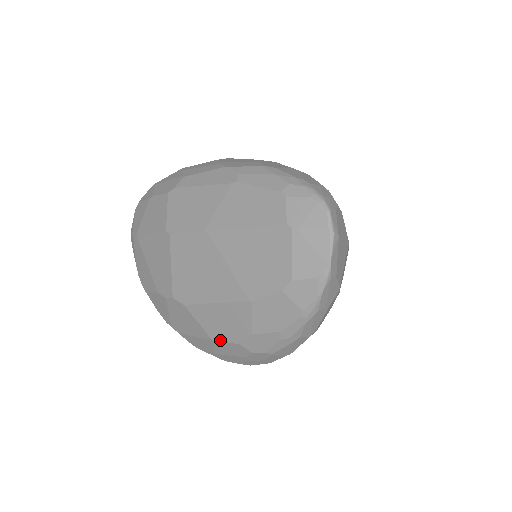
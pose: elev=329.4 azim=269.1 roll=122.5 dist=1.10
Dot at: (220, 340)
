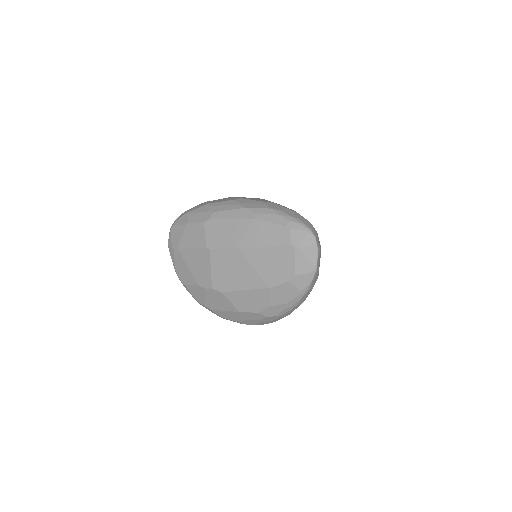
Dot at: (246, 312)
